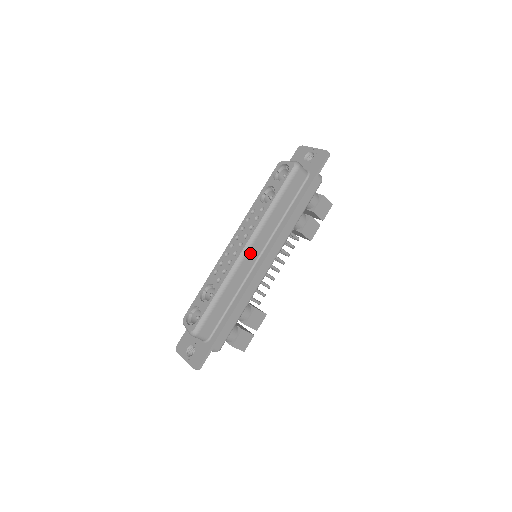
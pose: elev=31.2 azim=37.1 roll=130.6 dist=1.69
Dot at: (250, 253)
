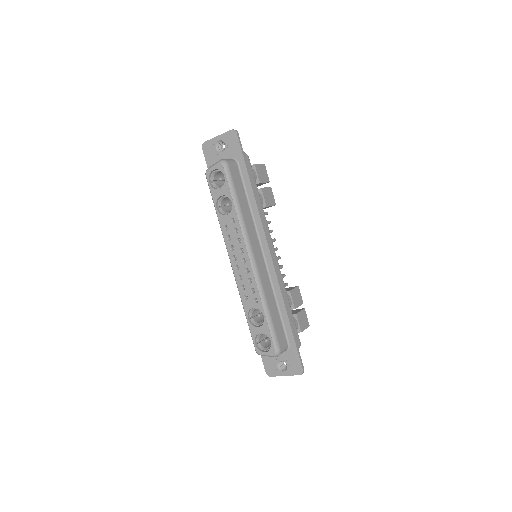
Dot at: (257, 259)
